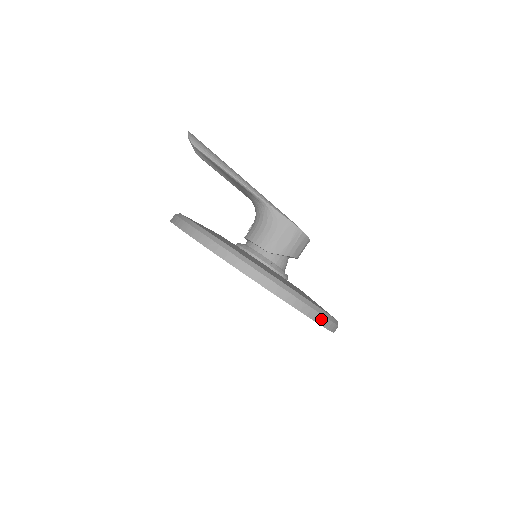
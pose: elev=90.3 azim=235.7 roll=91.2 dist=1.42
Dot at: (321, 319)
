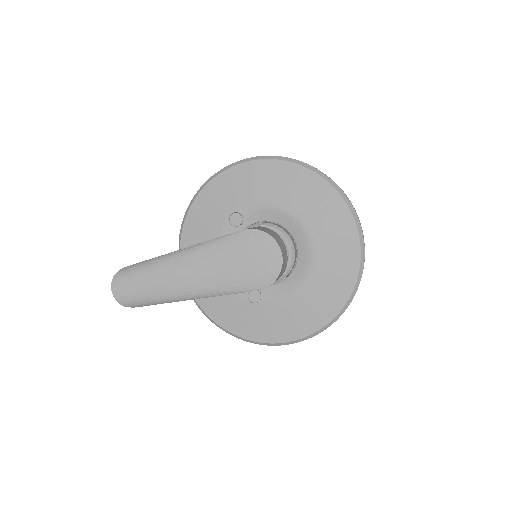
Dot at: occluded
